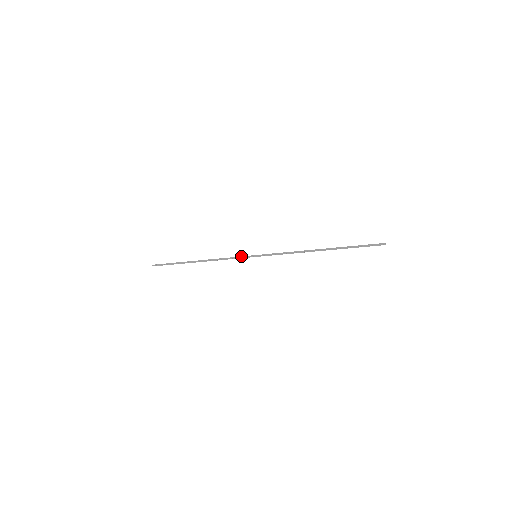
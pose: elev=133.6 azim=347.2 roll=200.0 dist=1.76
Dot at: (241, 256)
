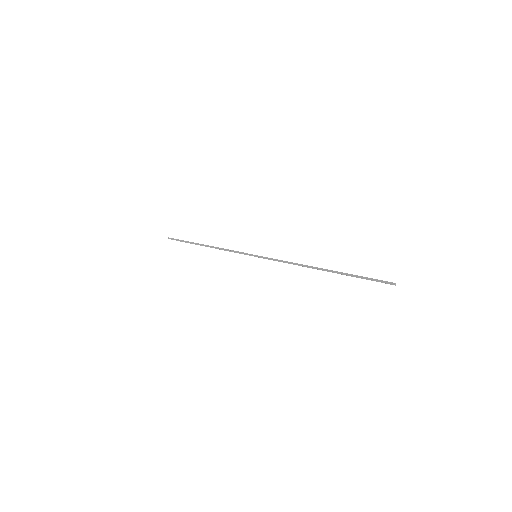
Dot at: (242, 252)
